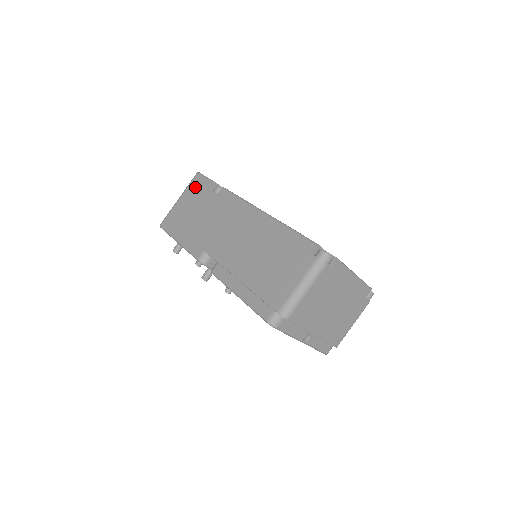
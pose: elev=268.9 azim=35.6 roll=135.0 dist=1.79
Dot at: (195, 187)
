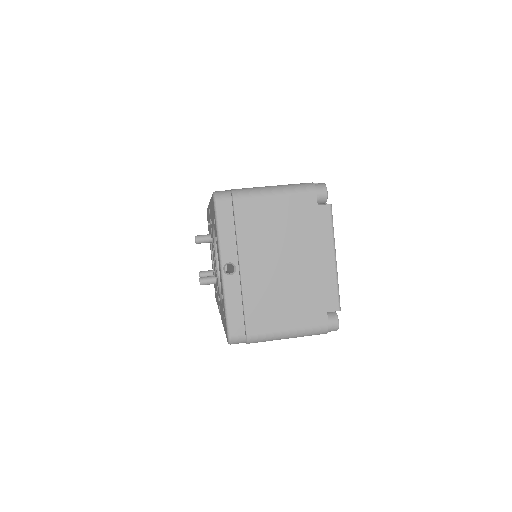
Dot at: occluded
